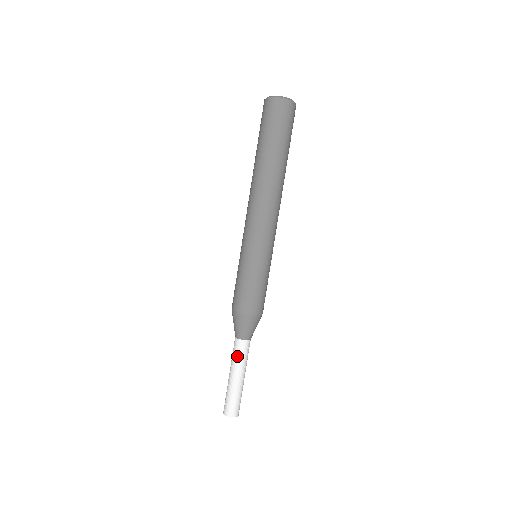
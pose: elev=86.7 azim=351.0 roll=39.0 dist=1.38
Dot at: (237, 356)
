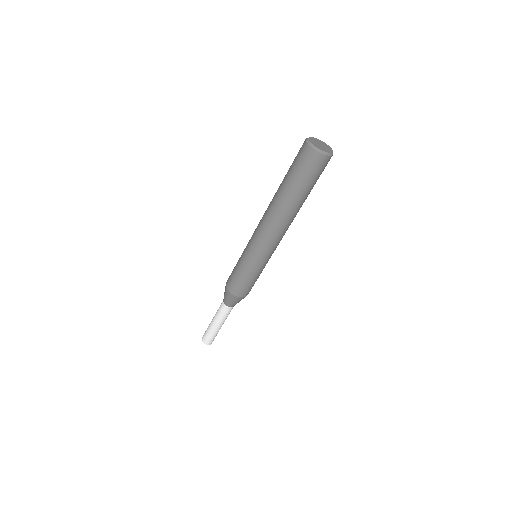
Dot at: (221, 314)
